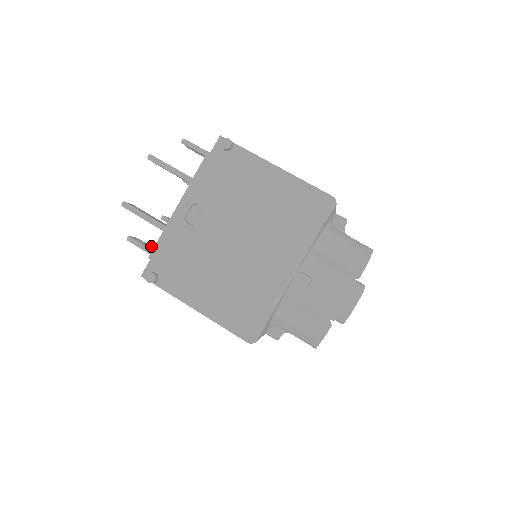
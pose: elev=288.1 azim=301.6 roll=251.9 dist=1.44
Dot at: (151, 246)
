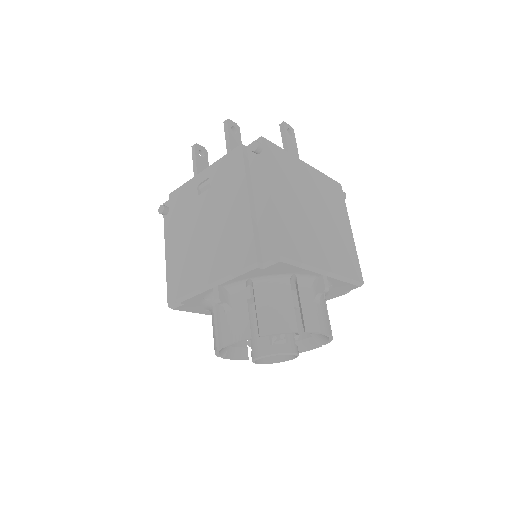
Dot at: occluded
